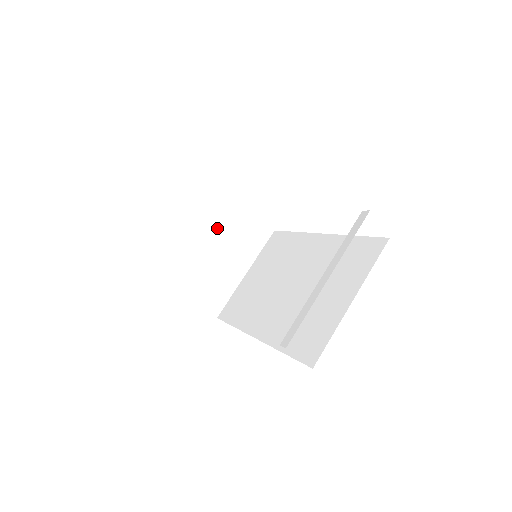
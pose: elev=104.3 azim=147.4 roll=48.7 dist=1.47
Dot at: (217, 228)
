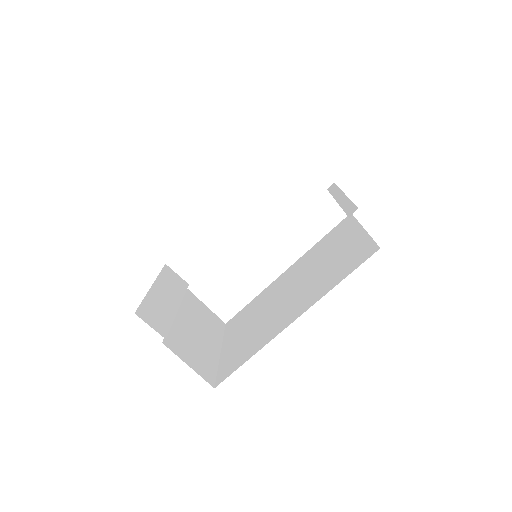
Dot at: occluded
